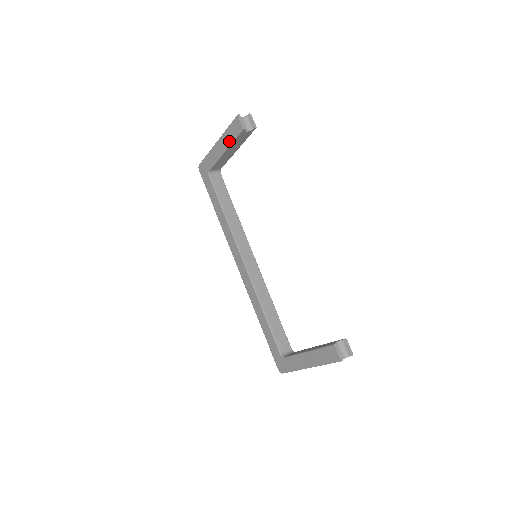
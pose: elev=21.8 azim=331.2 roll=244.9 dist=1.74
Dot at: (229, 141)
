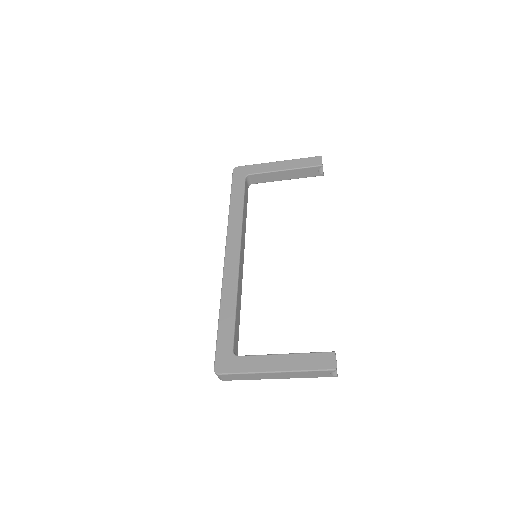
Dot at: (297, 166)
